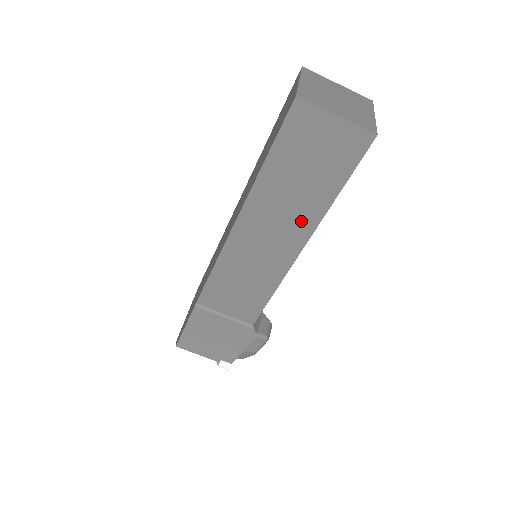
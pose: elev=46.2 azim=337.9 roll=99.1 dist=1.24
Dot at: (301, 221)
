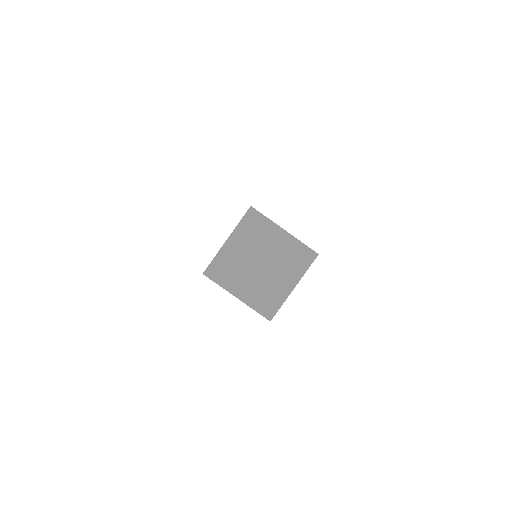
Dot at: occluded
